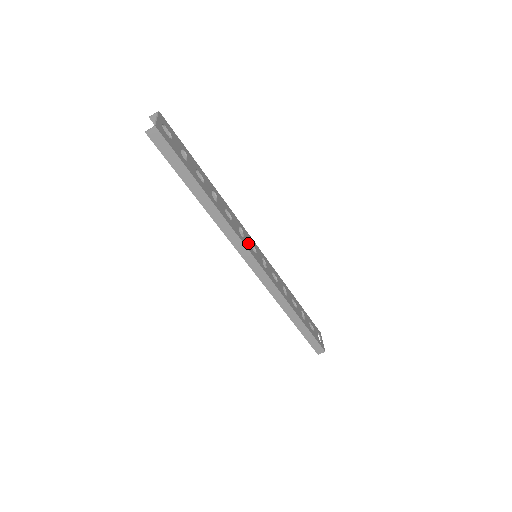
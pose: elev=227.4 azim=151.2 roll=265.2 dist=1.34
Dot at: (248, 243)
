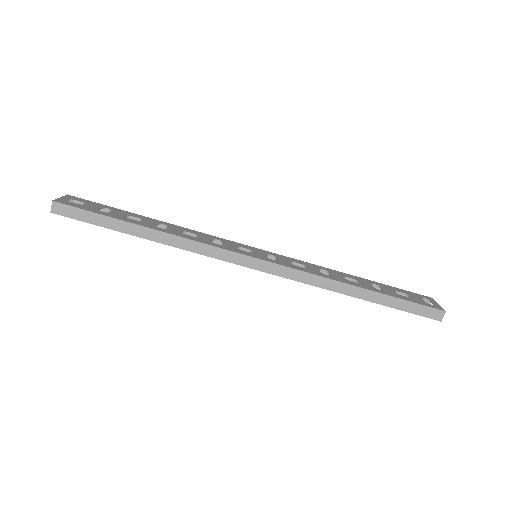
Dot at: (232, 247)
